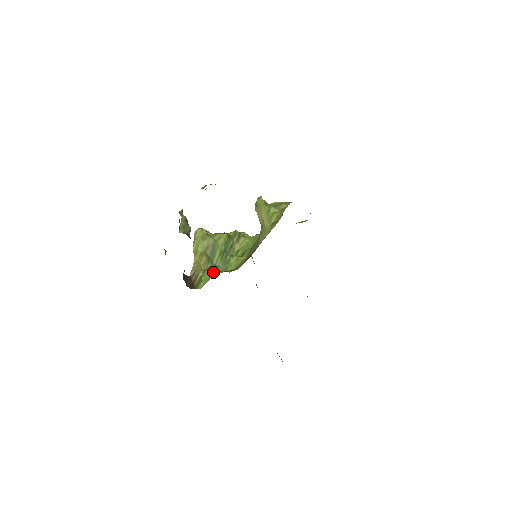
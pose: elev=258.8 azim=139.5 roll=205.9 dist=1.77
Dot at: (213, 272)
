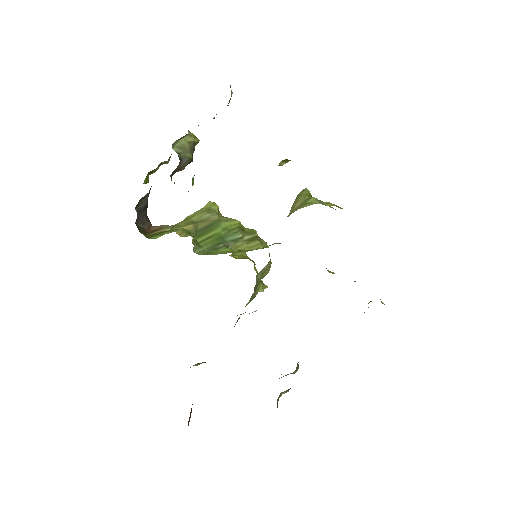
Dot at: (182, 230)
